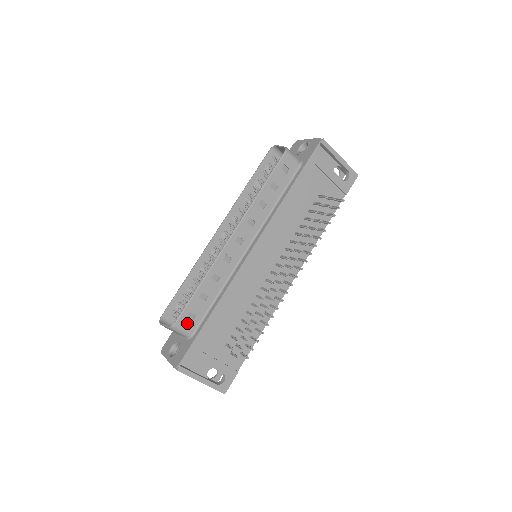
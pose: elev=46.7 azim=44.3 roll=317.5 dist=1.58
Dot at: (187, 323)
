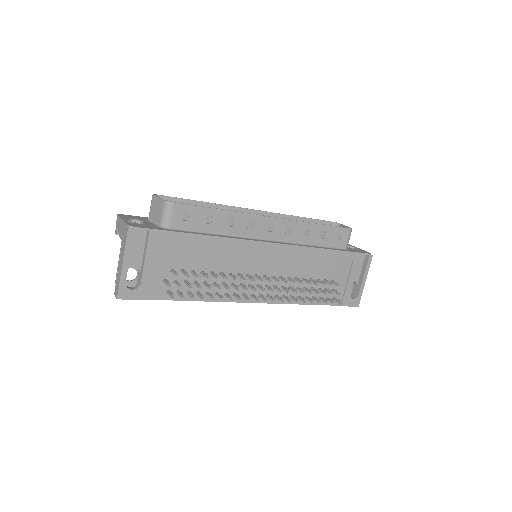
Dot at: (178, 216)
